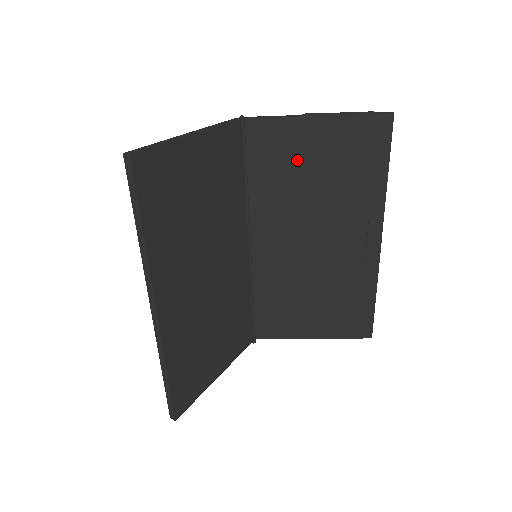
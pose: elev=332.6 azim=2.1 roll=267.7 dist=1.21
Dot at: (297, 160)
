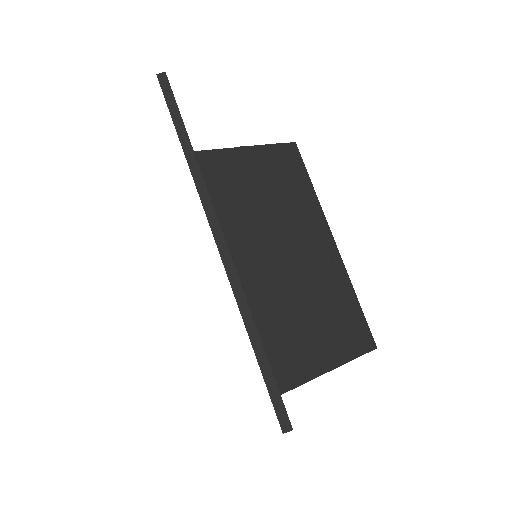
Dot at: (246, 182)
